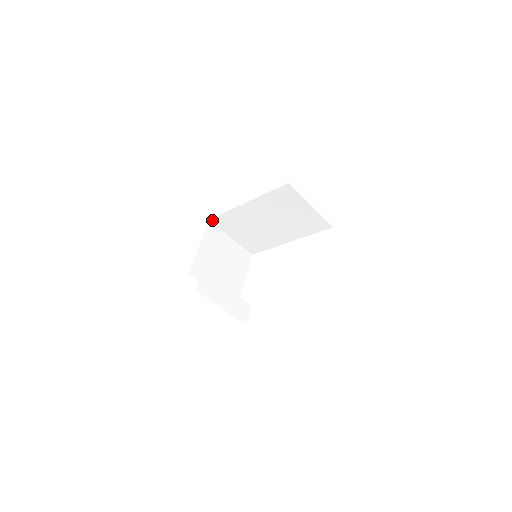
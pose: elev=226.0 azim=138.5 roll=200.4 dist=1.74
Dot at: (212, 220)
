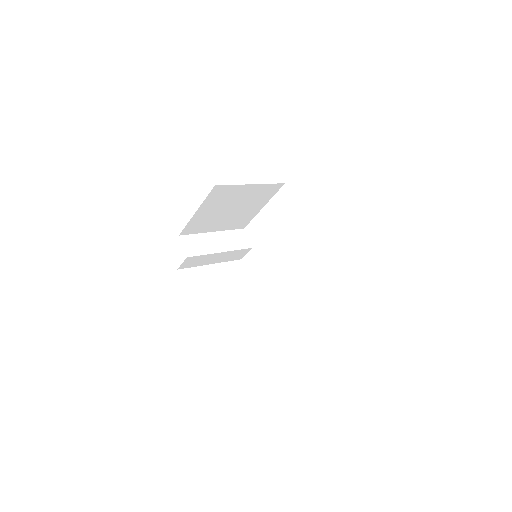
Dot at: occluded
